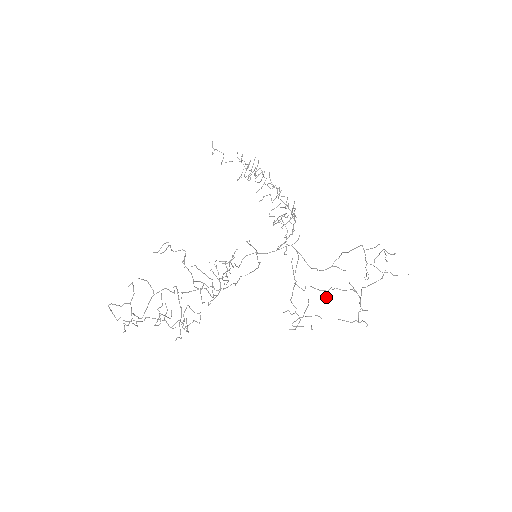
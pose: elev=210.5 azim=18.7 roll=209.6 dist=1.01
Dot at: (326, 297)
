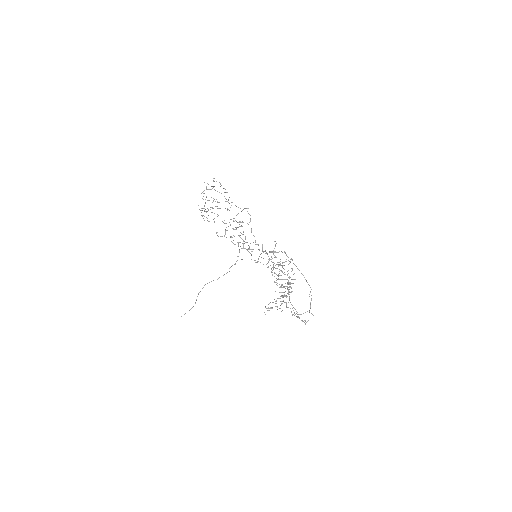
Dot at: (275, 241)
